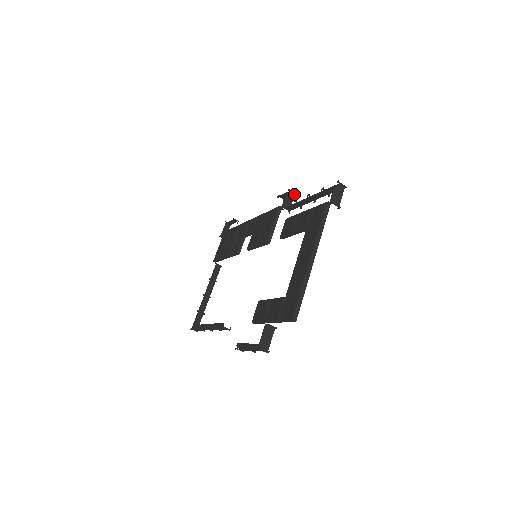
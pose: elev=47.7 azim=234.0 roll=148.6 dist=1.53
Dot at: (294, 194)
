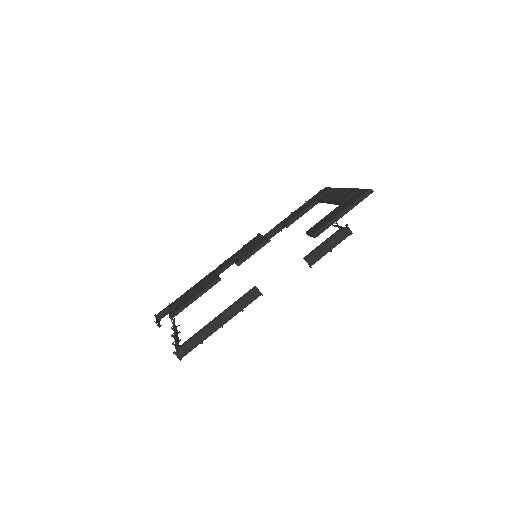
Dot at: occluded
